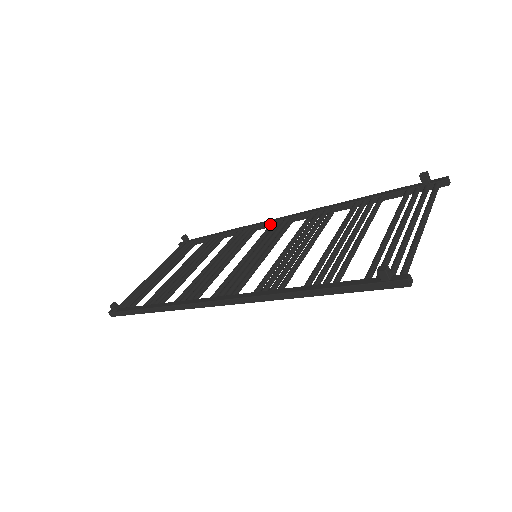
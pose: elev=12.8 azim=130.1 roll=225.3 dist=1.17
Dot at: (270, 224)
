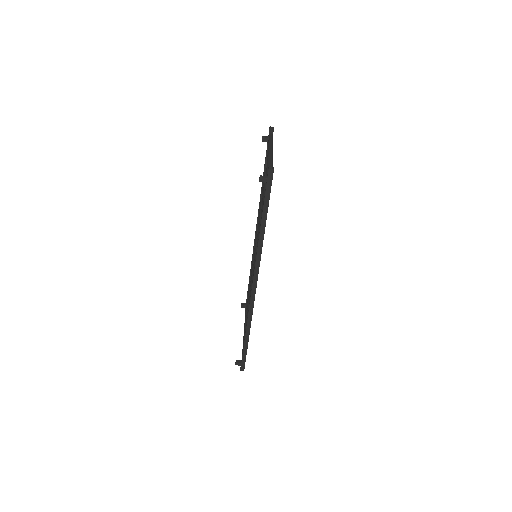
Dot at: (254, 242)
